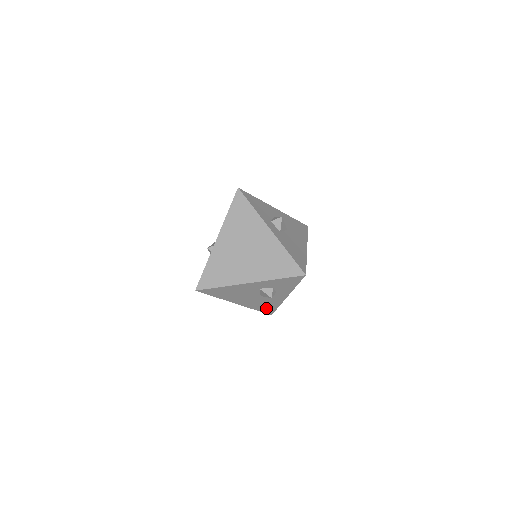
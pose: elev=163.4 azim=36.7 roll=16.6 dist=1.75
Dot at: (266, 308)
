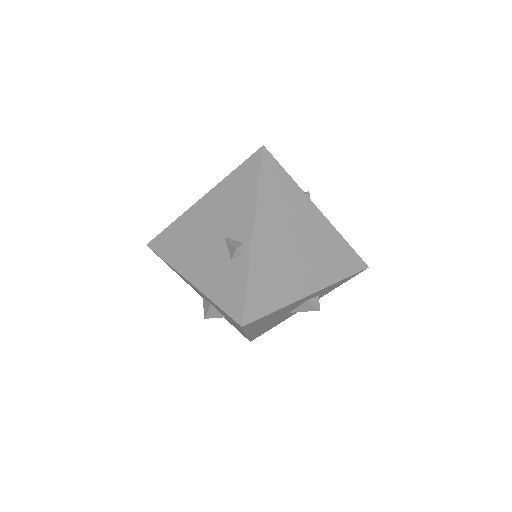
Dot at: (262, 332)
